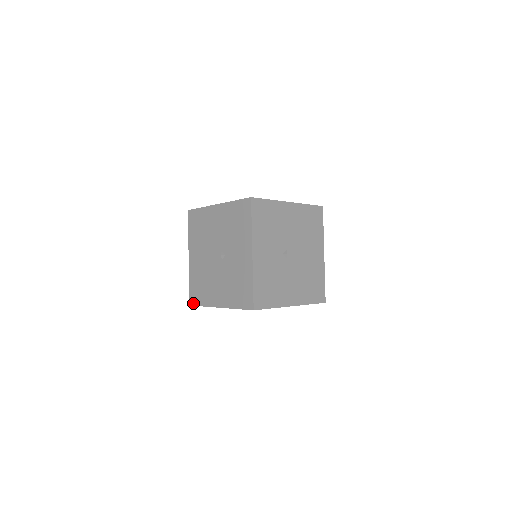
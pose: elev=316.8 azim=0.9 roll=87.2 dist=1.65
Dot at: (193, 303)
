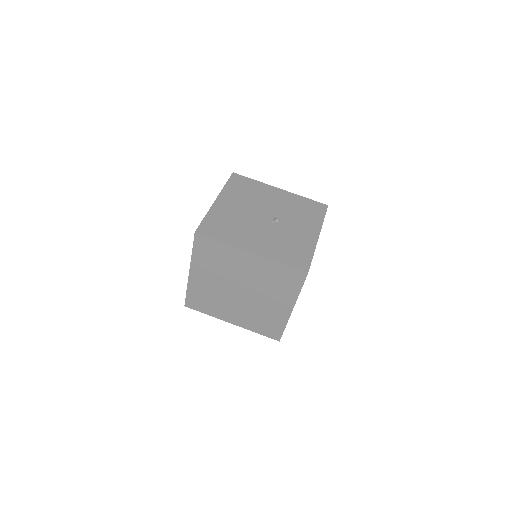
Dot at: (204, 233)
